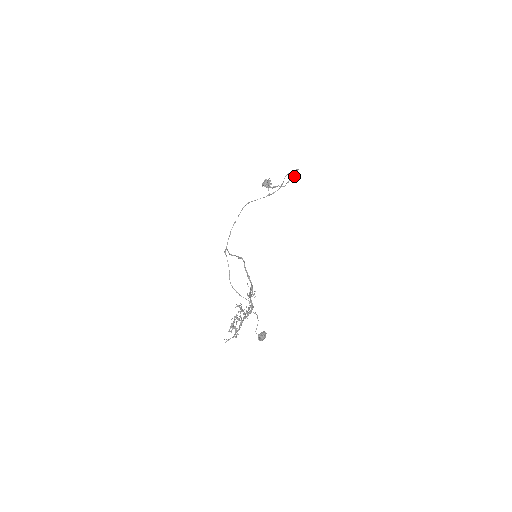
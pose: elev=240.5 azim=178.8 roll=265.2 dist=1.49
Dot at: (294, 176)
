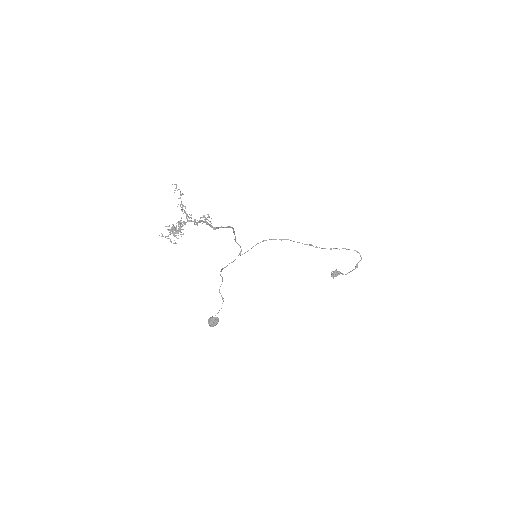
Dot at: (357, 266)
